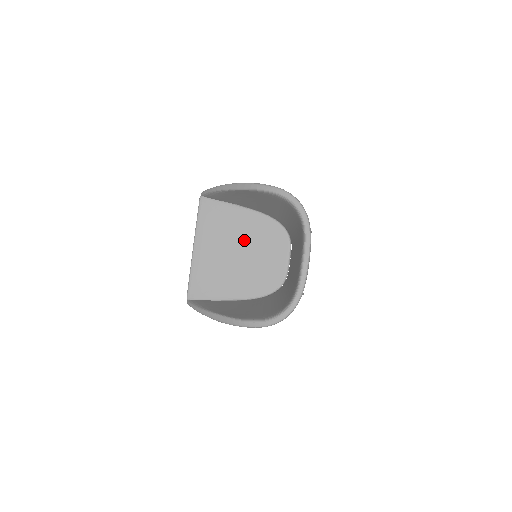
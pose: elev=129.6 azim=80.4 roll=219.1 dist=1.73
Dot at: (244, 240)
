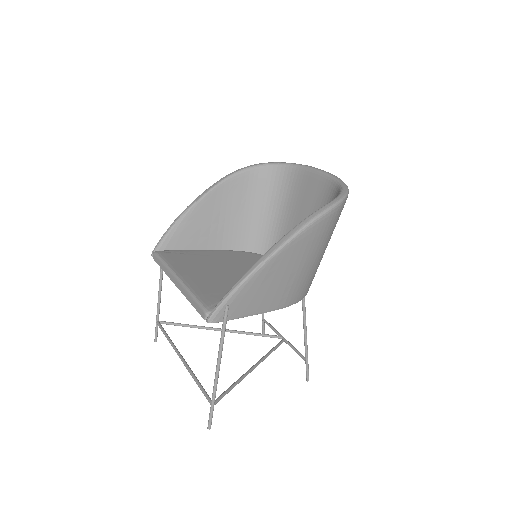
Dot at: (229, 264)
